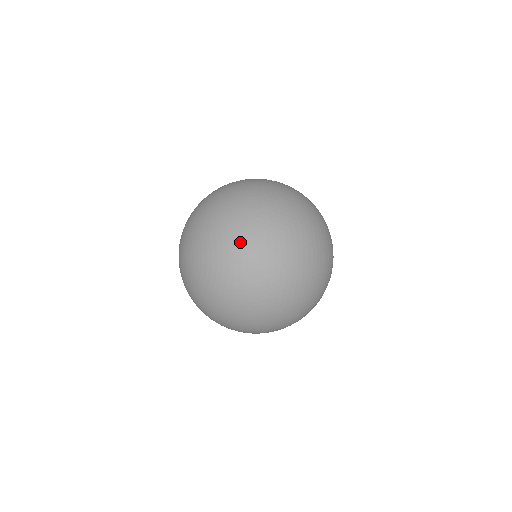
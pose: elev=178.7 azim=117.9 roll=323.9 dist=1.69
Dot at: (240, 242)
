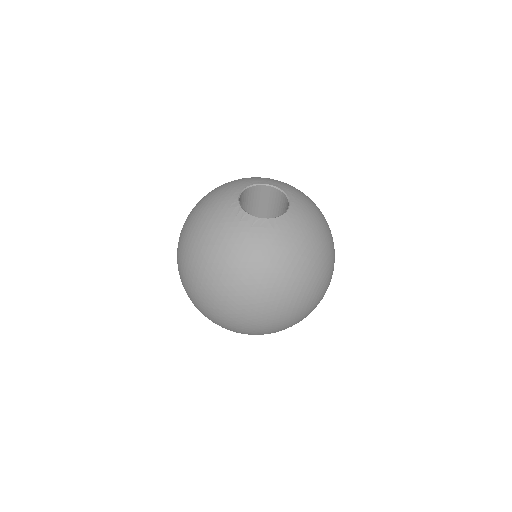
Dot at: occluded
